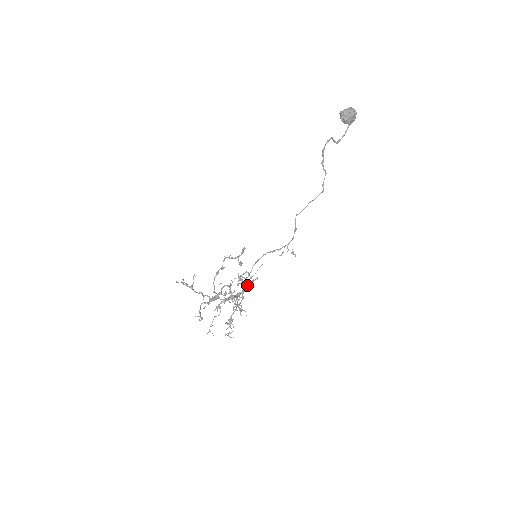
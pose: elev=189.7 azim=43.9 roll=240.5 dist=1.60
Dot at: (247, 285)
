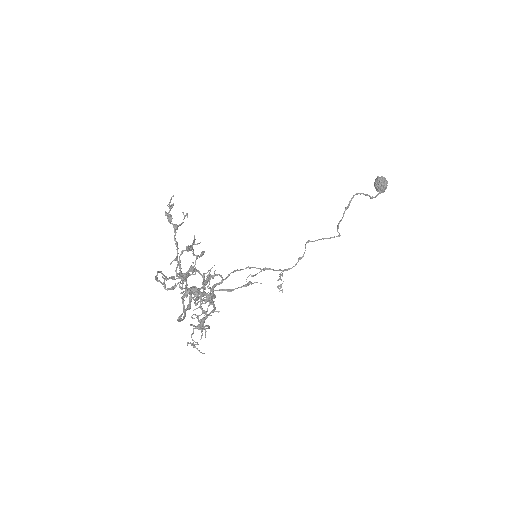
Dot at: occluded
